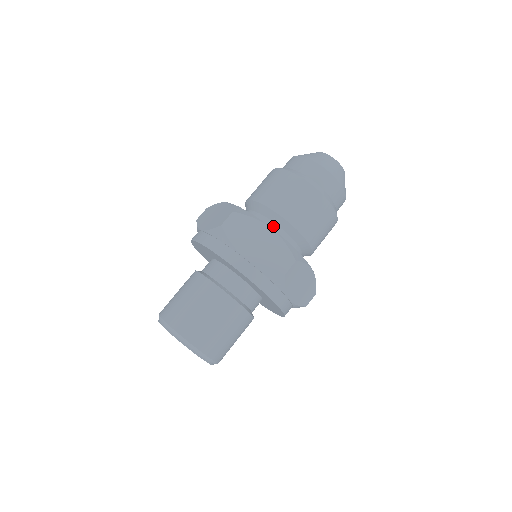
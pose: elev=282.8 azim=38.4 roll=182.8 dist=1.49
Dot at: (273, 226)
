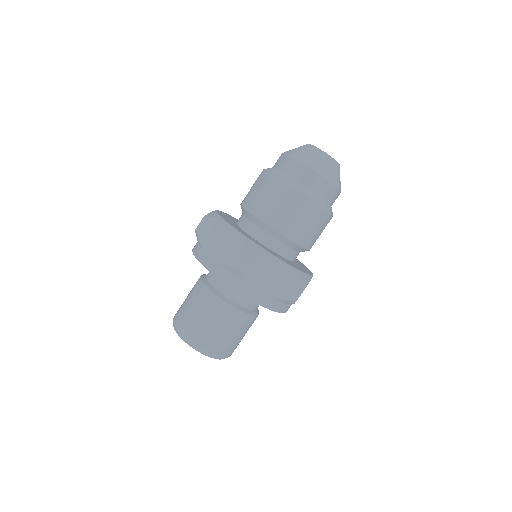
Dot at: (279, 245)
